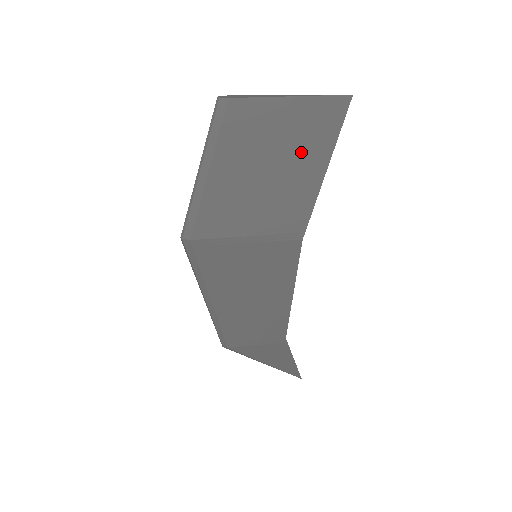
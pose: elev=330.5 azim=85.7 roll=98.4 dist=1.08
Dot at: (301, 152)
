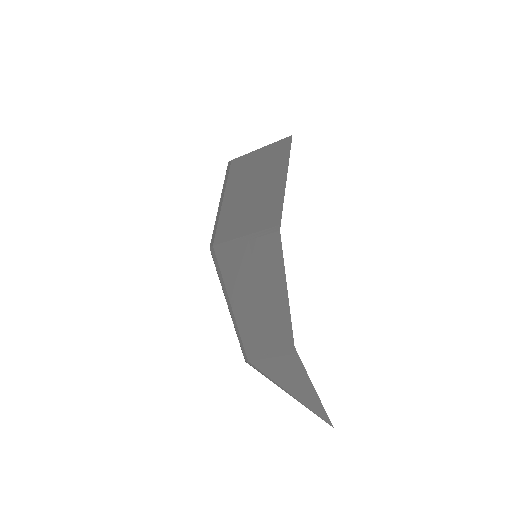
Dot at: (270, 174)
